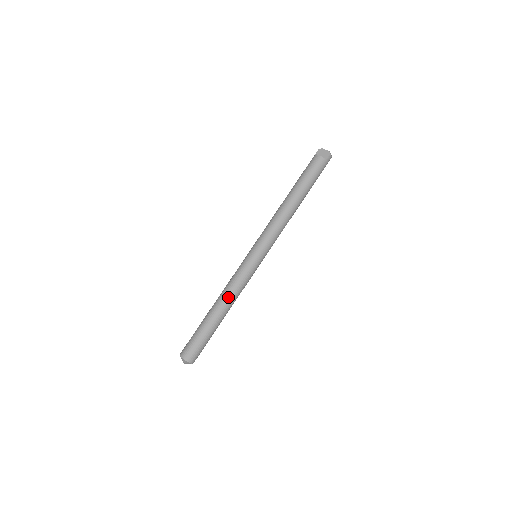
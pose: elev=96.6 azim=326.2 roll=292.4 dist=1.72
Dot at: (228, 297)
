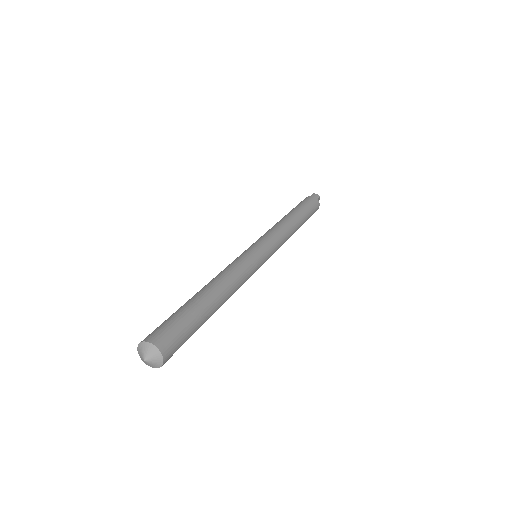
Dot at: (214, 278)
